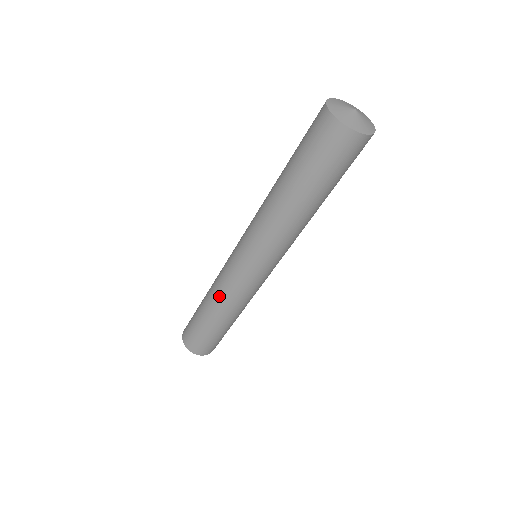
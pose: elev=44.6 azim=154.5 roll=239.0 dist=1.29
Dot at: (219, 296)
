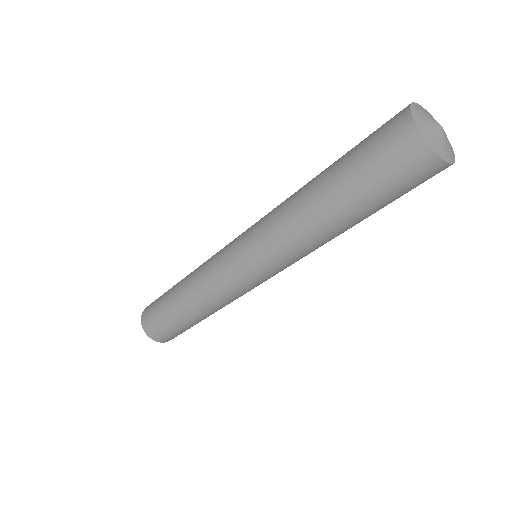
Dot at: (197, 275)
